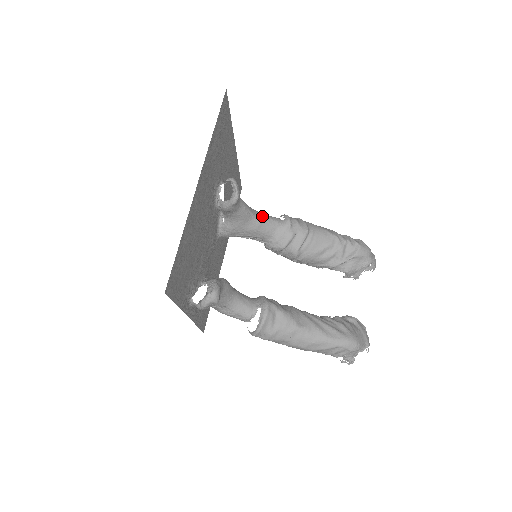
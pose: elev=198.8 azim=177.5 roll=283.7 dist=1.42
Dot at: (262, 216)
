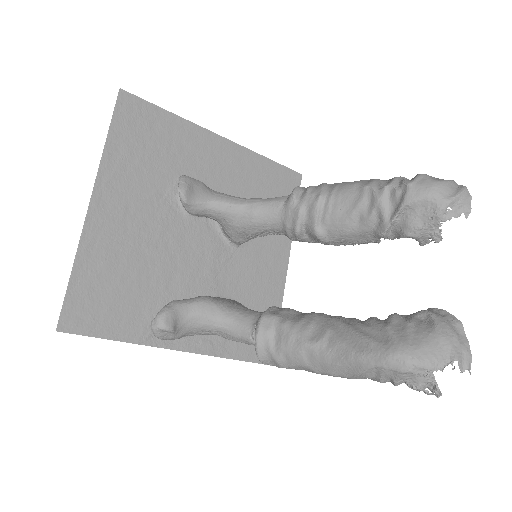
Dot at: (256, 202)
